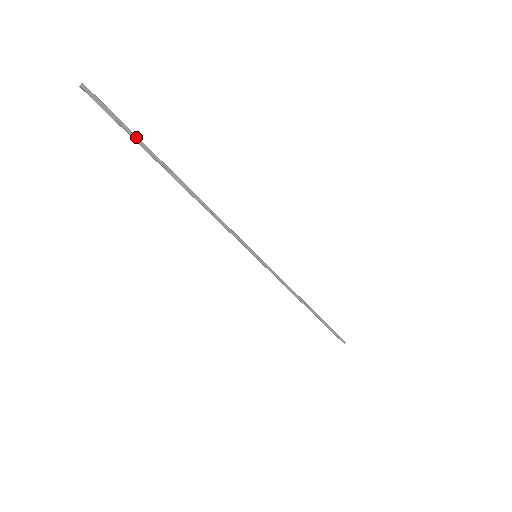
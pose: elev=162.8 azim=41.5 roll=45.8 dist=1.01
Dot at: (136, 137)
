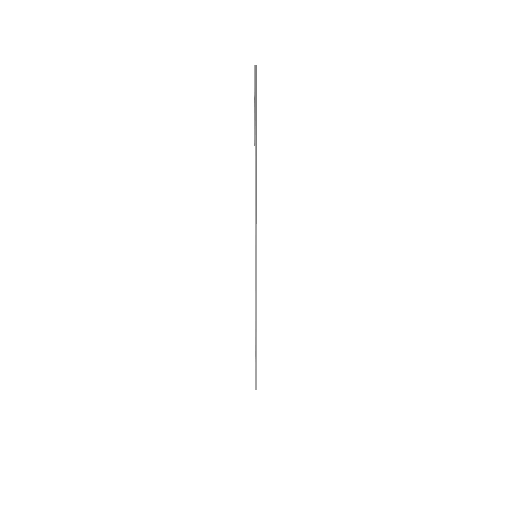
Dot at: occluded
